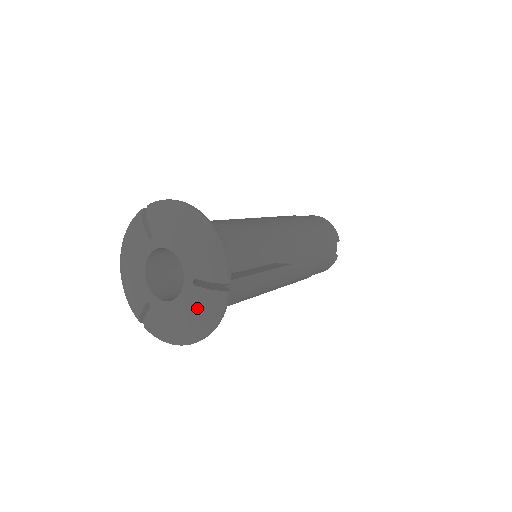
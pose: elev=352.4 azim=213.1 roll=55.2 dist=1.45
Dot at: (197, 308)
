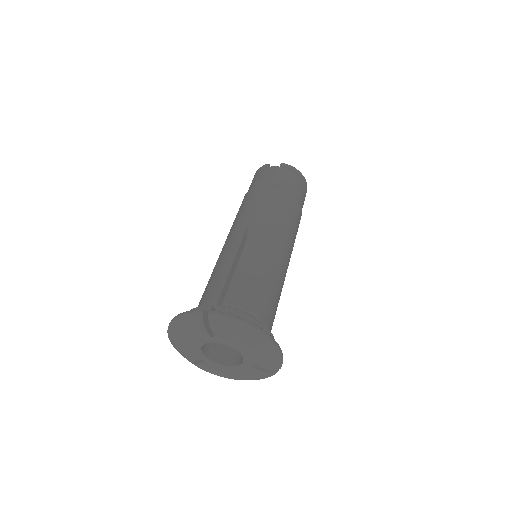
Dot at: (251, 375)
